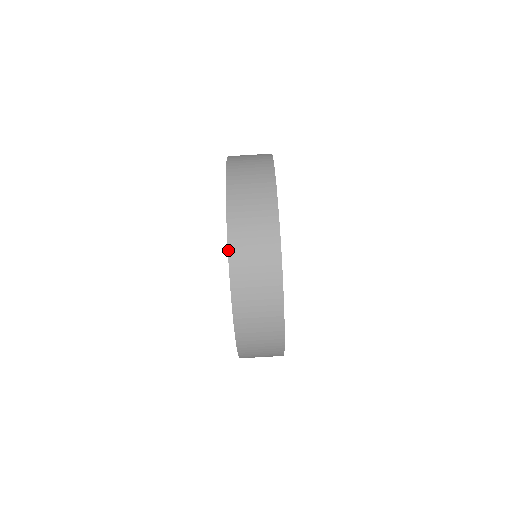
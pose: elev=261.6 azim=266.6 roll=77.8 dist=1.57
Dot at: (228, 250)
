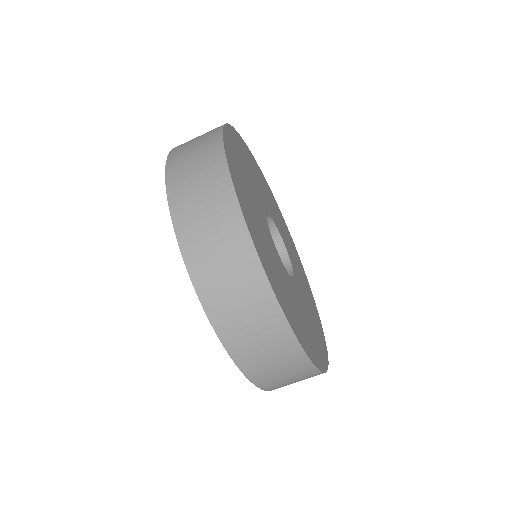
Dot at: (176, 237)
